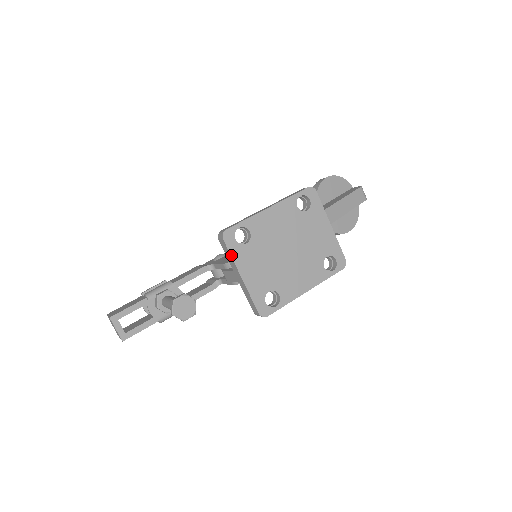
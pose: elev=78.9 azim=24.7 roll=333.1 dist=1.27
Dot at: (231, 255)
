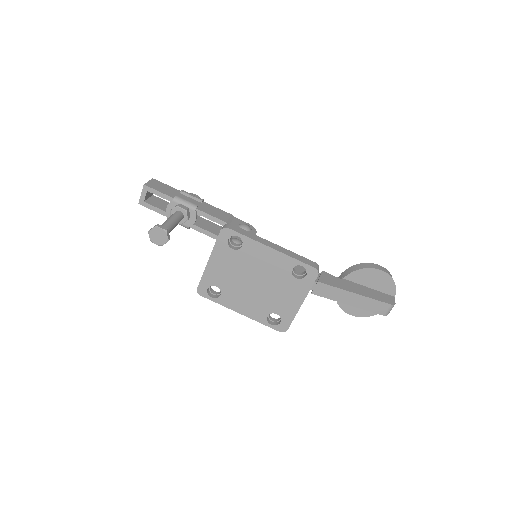
Dot at: (216, 244)
